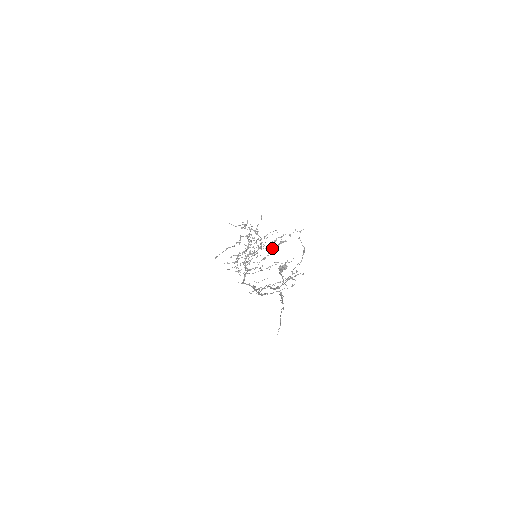
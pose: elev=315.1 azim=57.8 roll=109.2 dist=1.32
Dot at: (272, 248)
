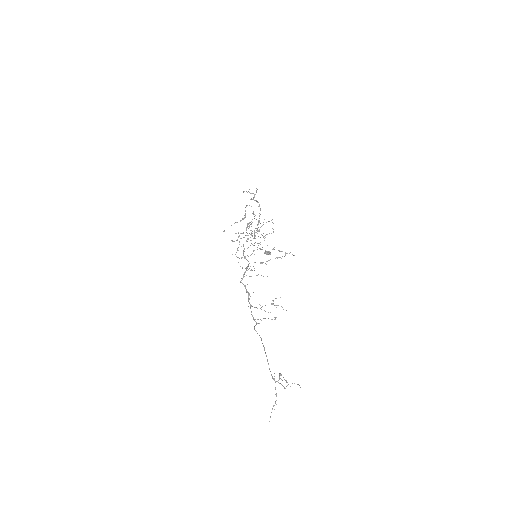
Dot at: (270, 259)
